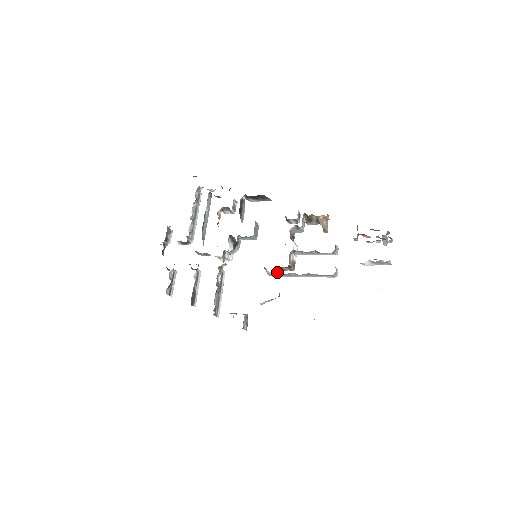
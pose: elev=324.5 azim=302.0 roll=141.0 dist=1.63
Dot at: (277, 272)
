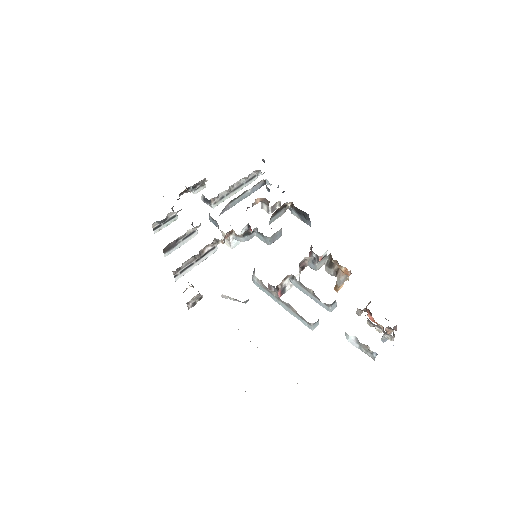
Dot at: occluded
